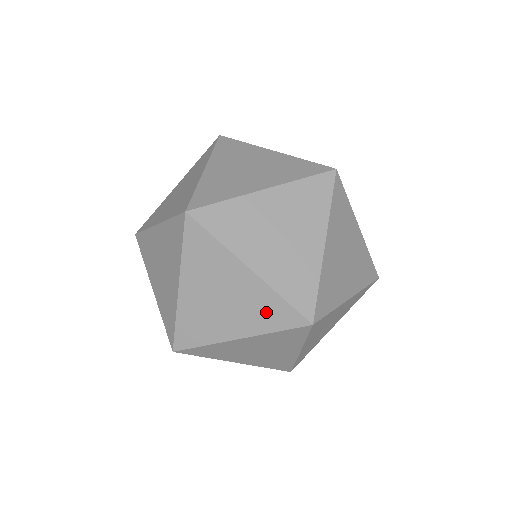
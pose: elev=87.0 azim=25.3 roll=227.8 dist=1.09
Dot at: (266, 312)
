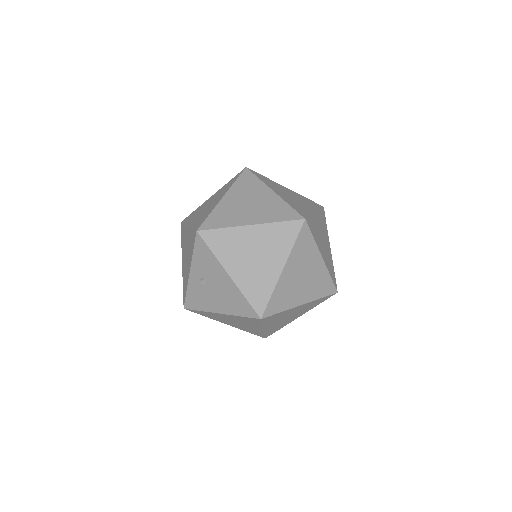
Dot at: (276, 211)
